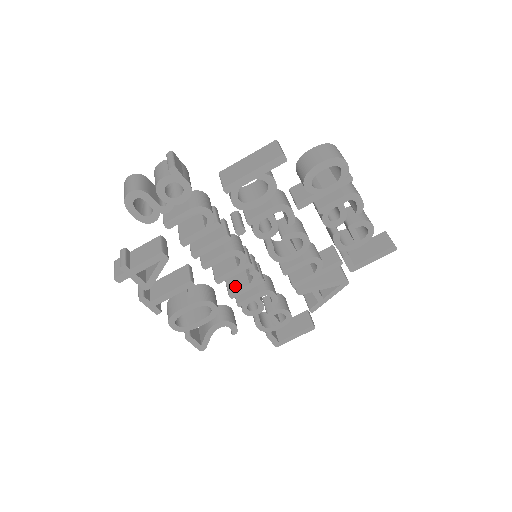
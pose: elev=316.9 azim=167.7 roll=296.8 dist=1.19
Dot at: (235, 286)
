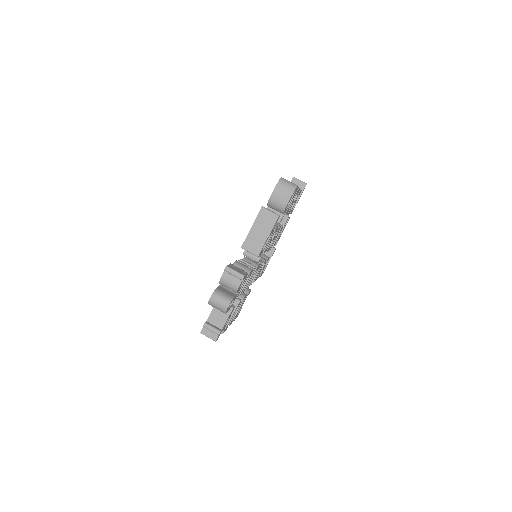
Dot at: occluded
